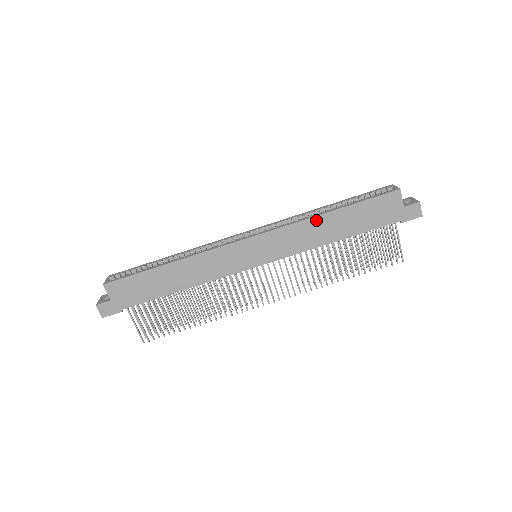
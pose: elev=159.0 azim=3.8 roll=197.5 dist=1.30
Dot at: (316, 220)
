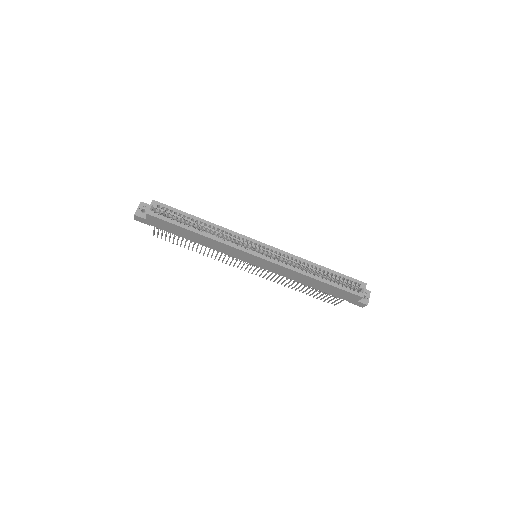
Dot at: (304, 276)
